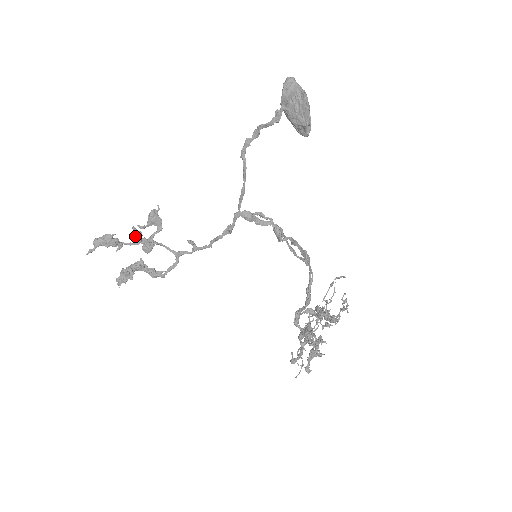
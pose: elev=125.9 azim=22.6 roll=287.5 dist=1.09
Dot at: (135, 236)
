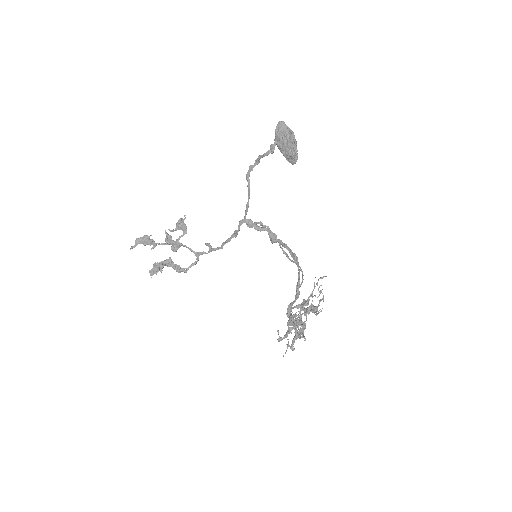
Dot at: (166, 238)
